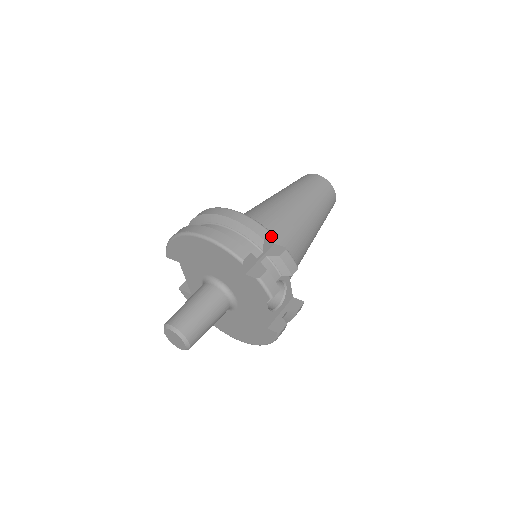
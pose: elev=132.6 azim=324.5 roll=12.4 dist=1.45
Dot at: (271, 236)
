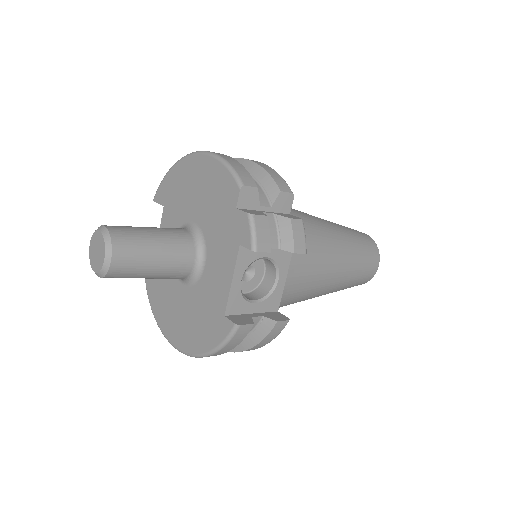
Dot at: (291, 199)
